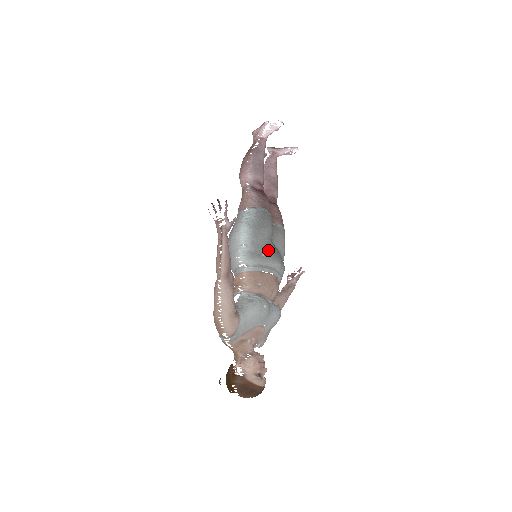
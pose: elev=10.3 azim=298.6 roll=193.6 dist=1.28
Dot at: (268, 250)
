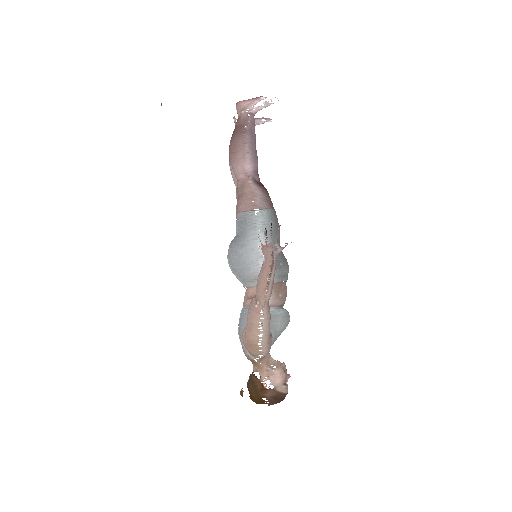
Dot at: (282, 257)
